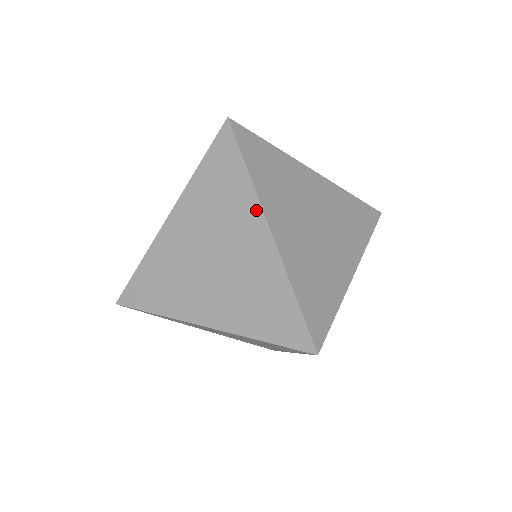
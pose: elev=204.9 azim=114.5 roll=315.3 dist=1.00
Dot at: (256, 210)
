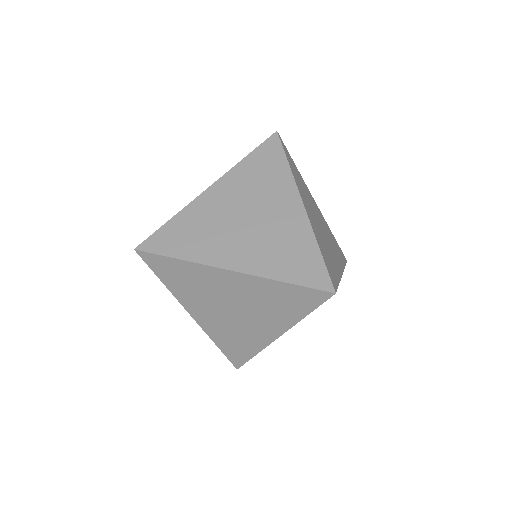
Dot at: occluded
